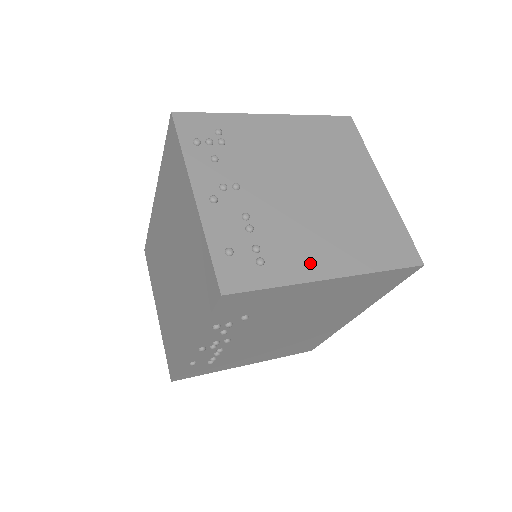
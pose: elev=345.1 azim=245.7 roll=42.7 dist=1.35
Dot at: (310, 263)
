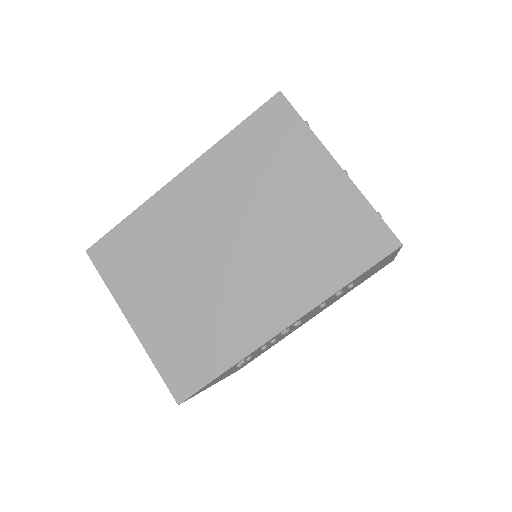
Dot at: occluded
